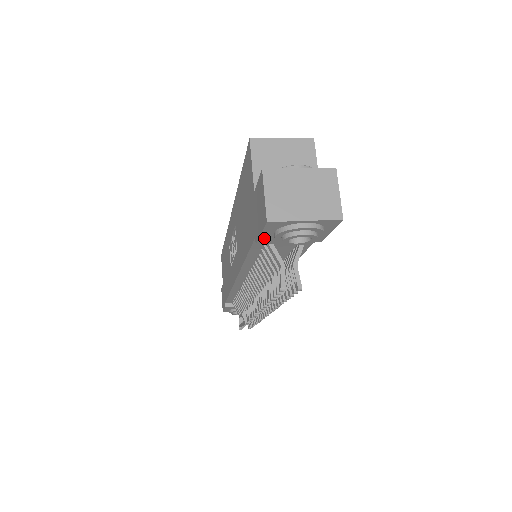
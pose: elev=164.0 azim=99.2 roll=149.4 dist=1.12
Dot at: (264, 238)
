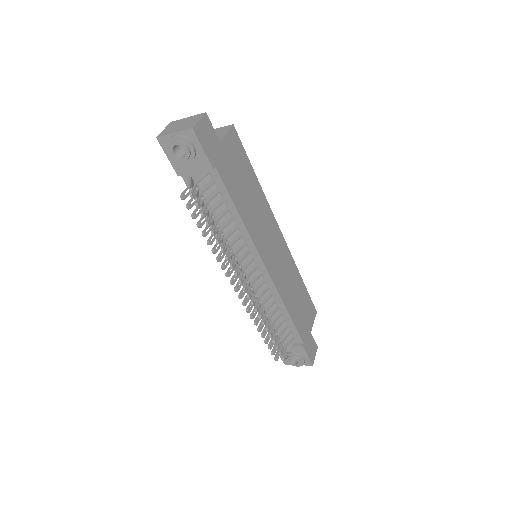
Dot at: (174, 164)
